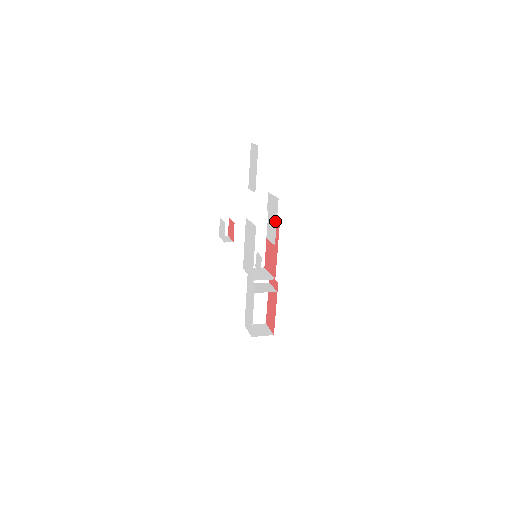
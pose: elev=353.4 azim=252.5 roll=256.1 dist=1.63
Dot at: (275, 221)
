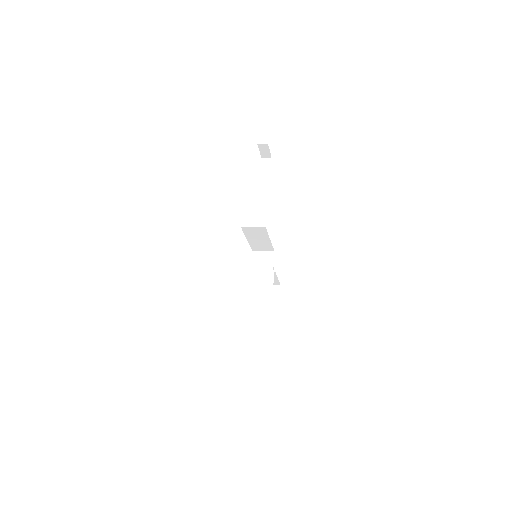
Dot at: occluded
